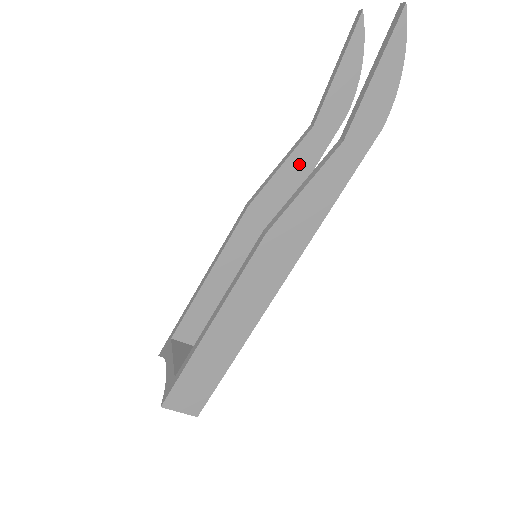
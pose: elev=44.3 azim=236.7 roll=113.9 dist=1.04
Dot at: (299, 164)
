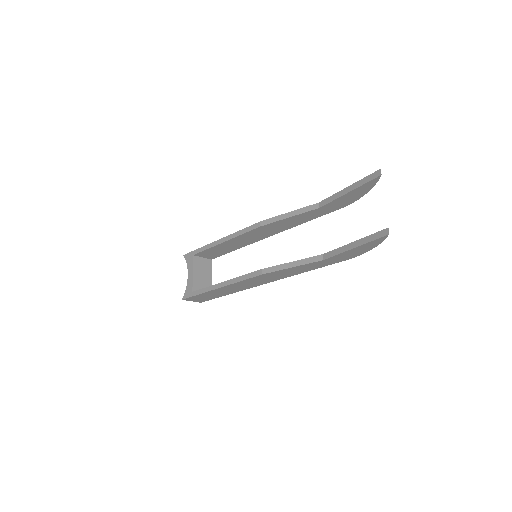
Dot at: (302, 218)
